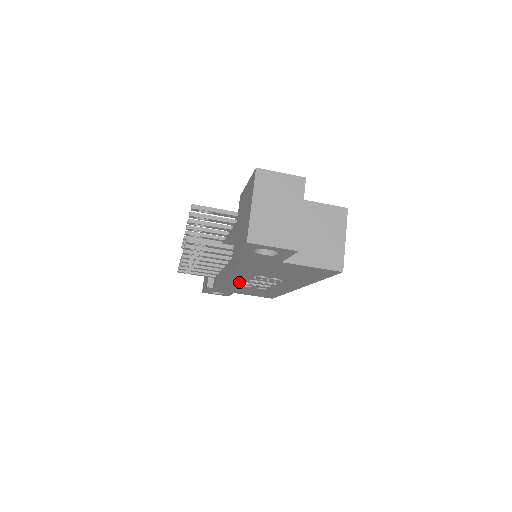
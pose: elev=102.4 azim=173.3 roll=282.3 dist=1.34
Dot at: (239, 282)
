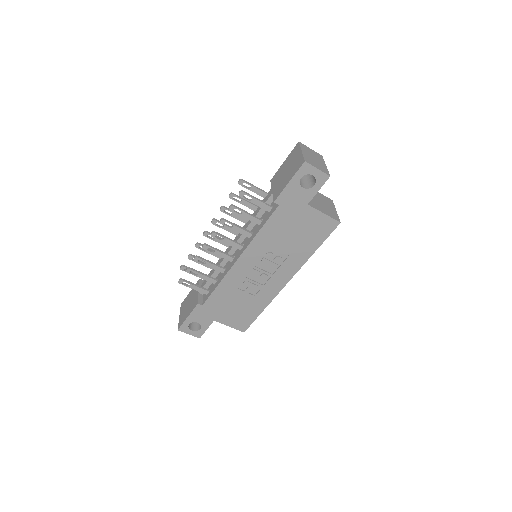
Dot at: (242, 275)
